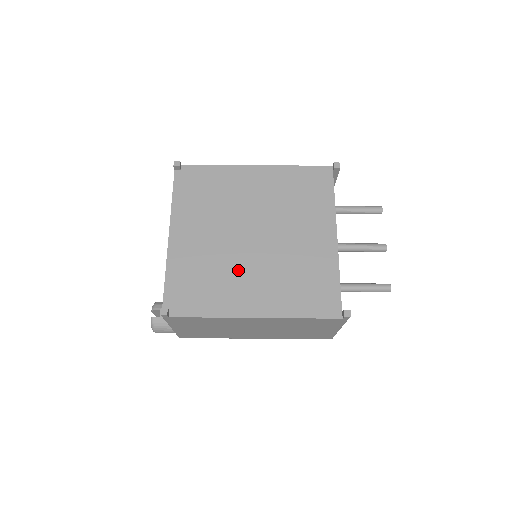
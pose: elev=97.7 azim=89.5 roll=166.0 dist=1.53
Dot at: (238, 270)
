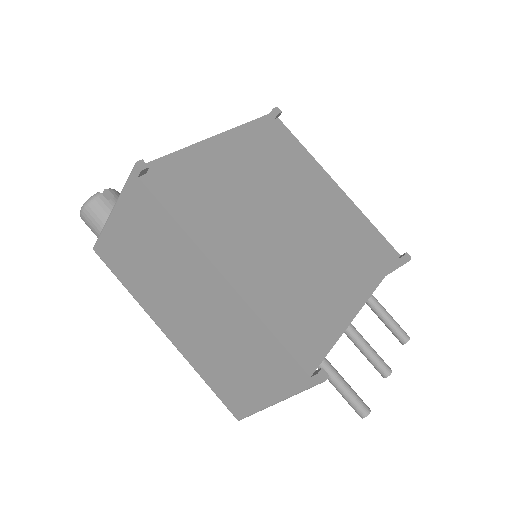
Dot at: (248, 224)
